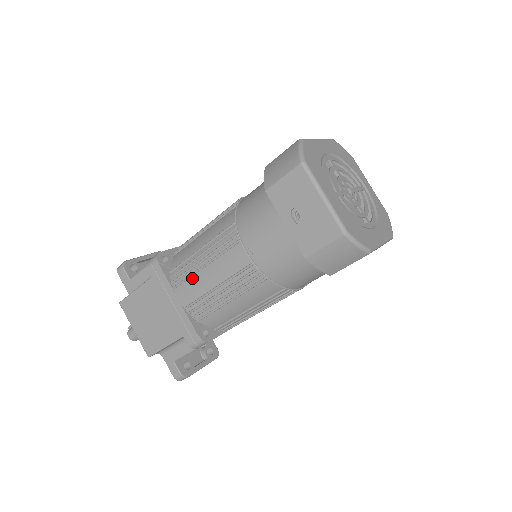
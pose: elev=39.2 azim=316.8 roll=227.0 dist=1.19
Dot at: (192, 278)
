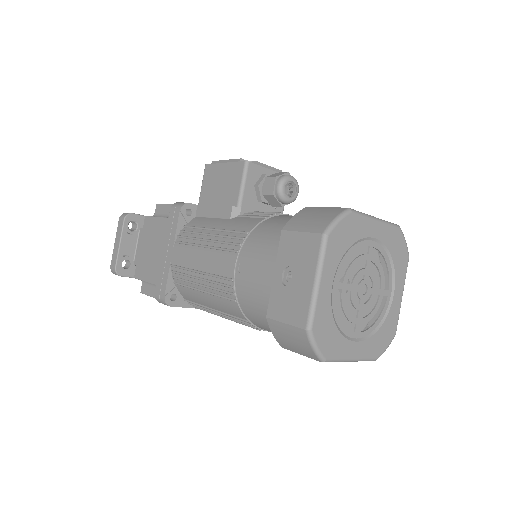
Dot at: occluded
